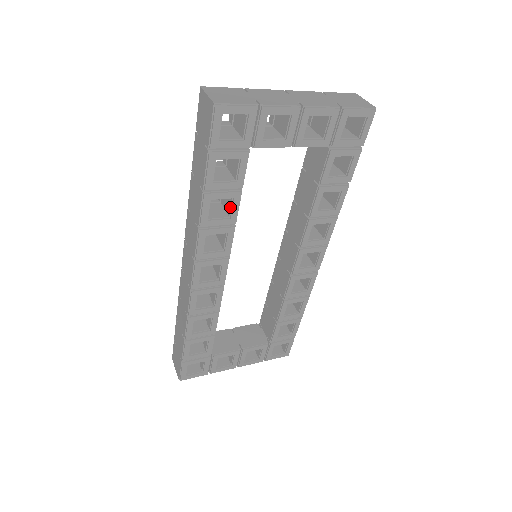
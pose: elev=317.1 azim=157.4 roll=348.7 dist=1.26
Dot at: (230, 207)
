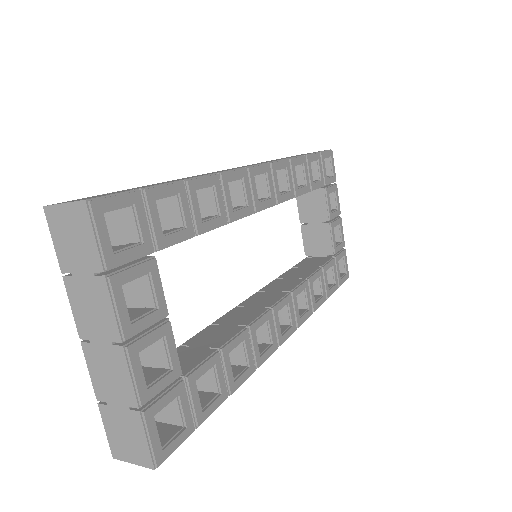
Dot at: (300, 186)
